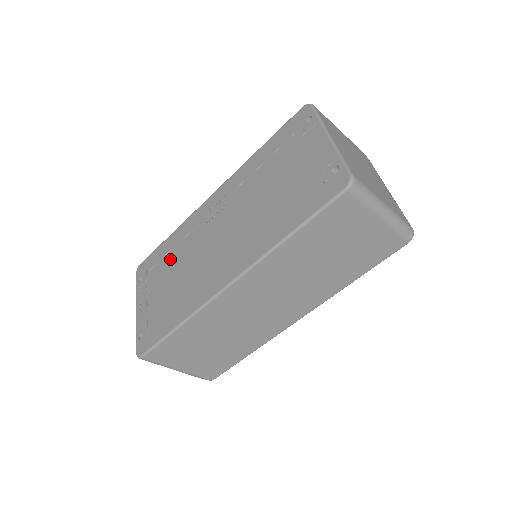
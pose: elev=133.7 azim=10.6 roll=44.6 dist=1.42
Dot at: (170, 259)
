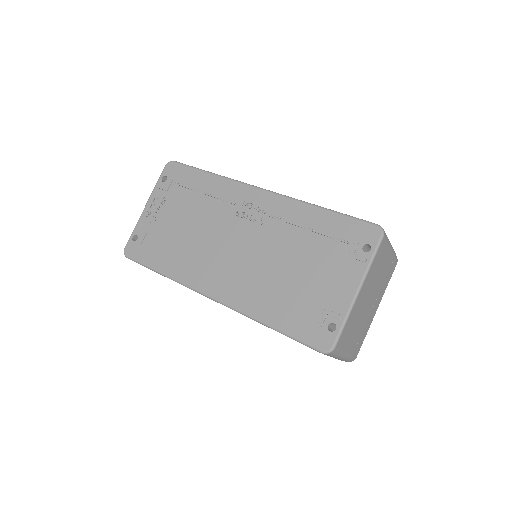
Dot at: (194, 201)
